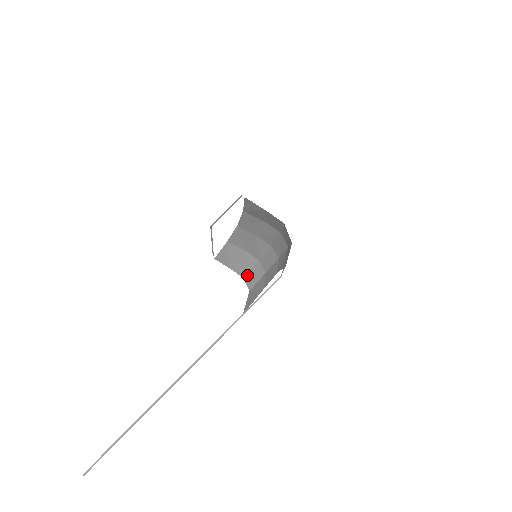
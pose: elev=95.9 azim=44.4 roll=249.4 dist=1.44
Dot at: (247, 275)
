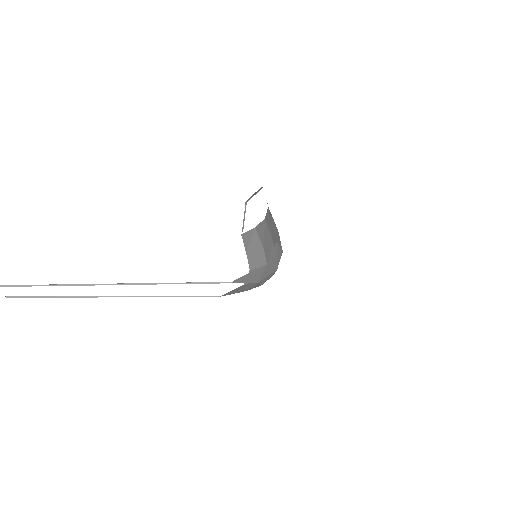
Dot at: (253, 270)
